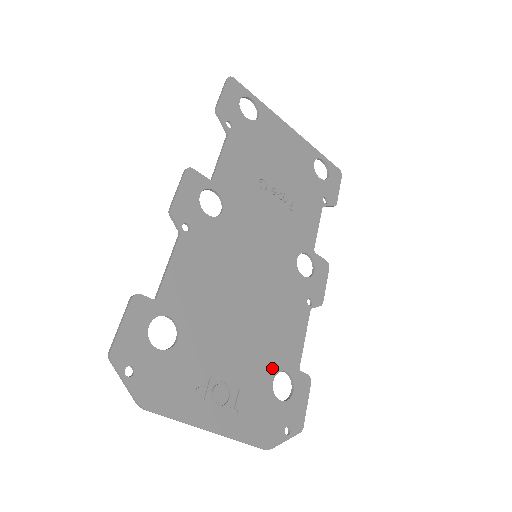
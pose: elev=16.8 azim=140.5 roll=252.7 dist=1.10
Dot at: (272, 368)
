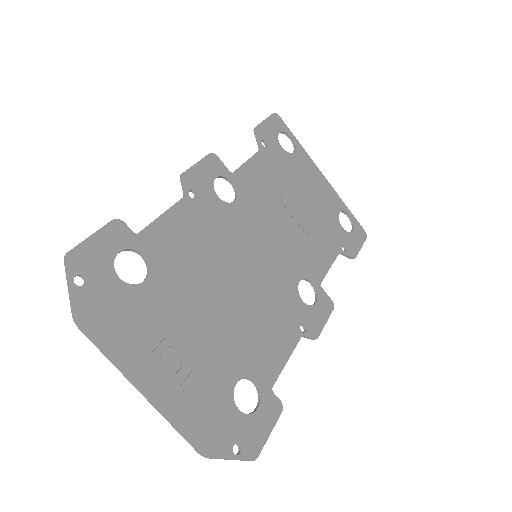
Dot at: (240, 369)
